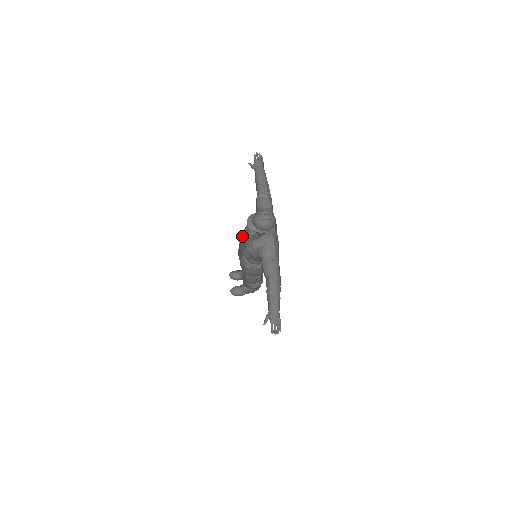
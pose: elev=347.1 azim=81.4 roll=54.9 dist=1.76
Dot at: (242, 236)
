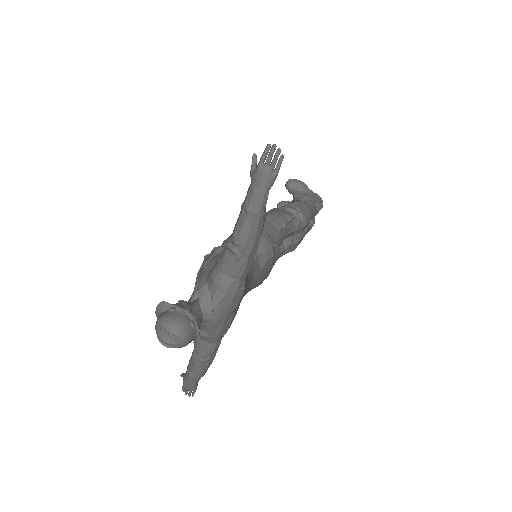
Dot at: occluded
